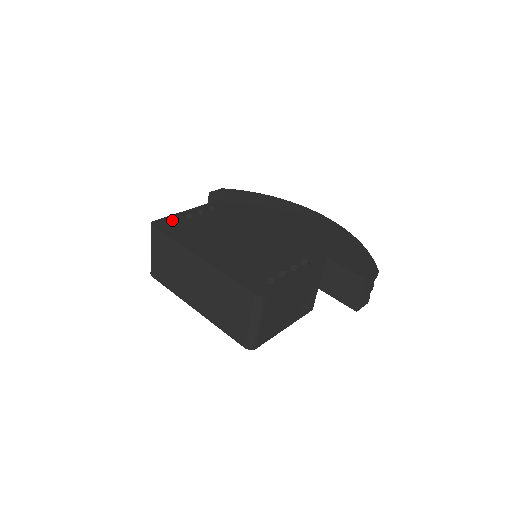
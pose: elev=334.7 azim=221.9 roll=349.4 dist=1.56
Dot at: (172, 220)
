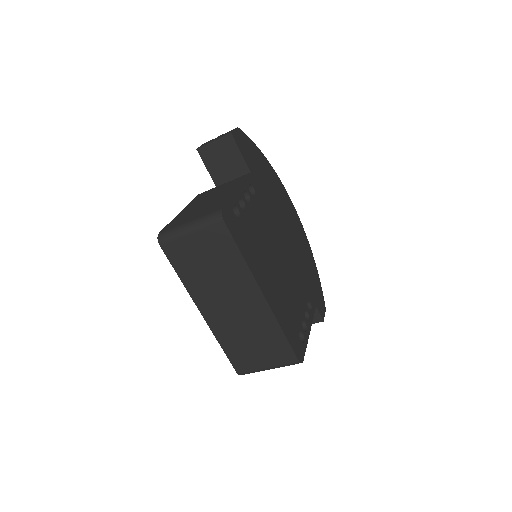
Dot at: (230, 206)
